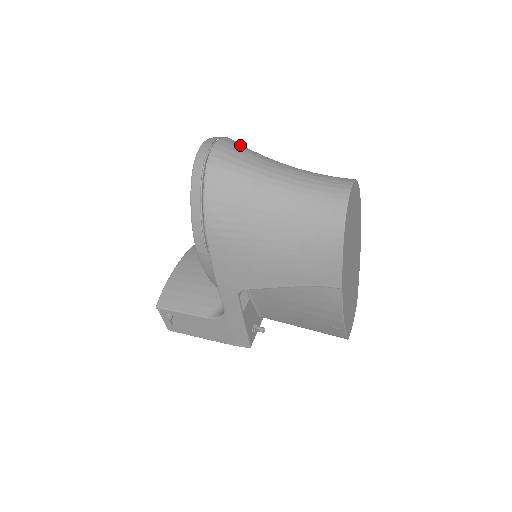
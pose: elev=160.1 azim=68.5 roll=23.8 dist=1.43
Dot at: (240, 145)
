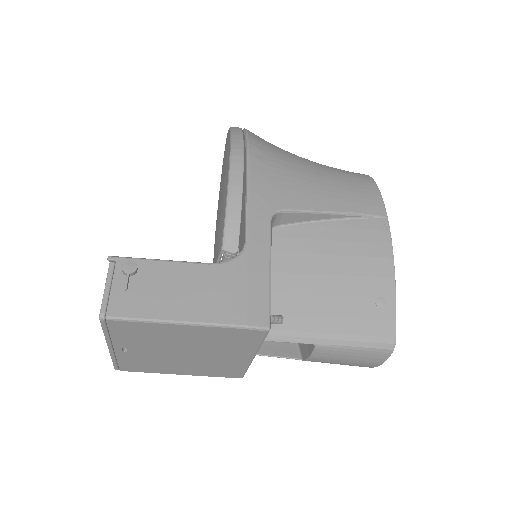
Dot at: occluded
